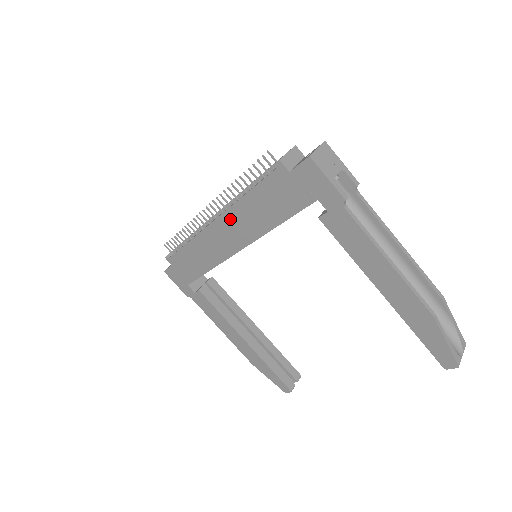
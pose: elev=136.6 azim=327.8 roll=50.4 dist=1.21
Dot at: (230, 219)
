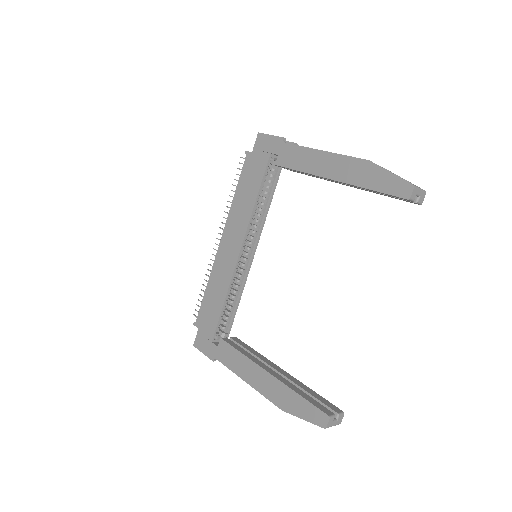
Dot at: (230, 225)
